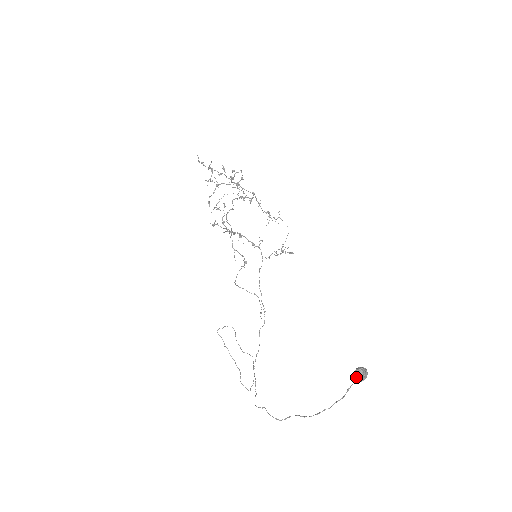
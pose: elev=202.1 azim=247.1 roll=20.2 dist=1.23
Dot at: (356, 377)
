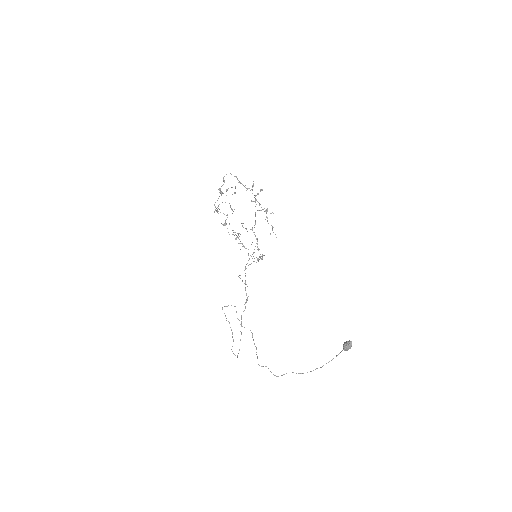
Dot at: (347, 347)
